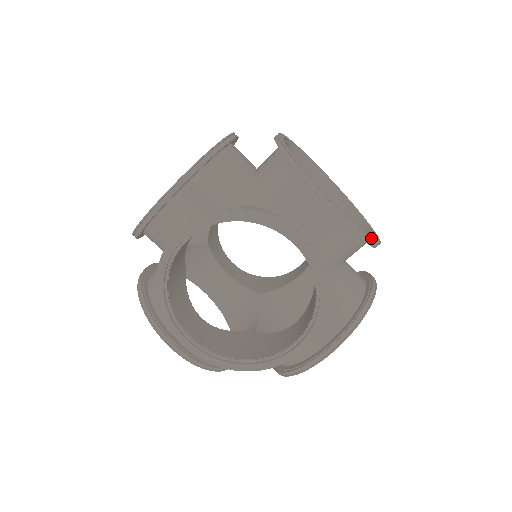
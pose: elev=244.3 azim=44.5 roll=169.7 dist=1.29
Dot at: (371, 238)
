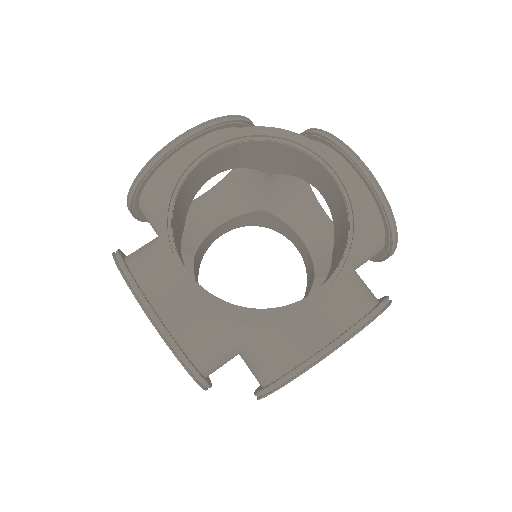
Dot at: (394, 220)
